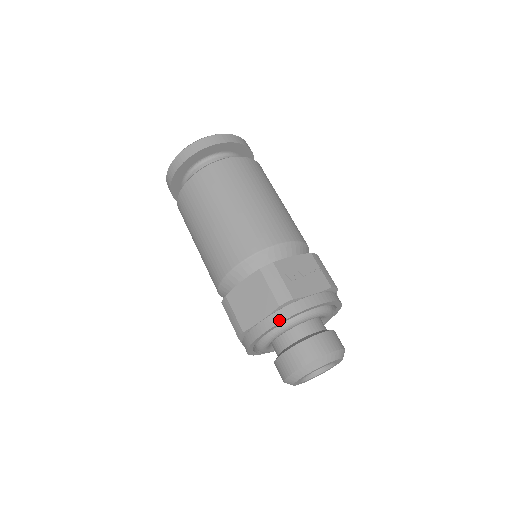
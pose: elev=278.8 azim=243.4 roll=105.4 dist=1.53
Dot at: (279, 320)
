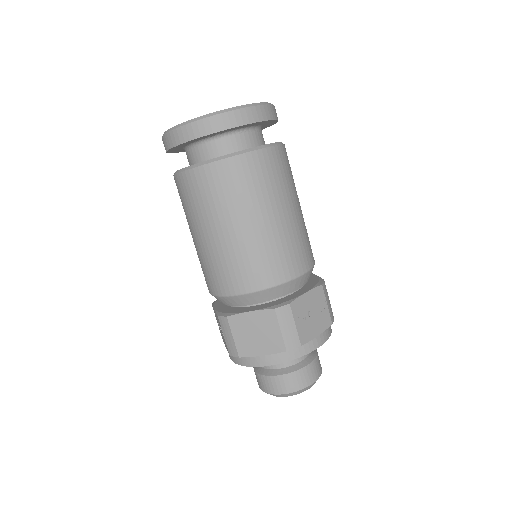
Dot at: (281, 361)
